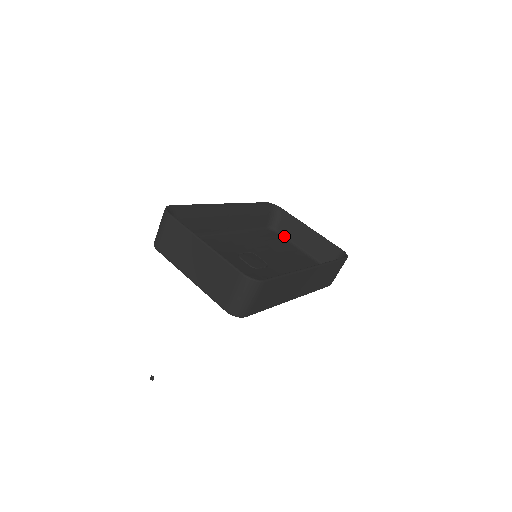
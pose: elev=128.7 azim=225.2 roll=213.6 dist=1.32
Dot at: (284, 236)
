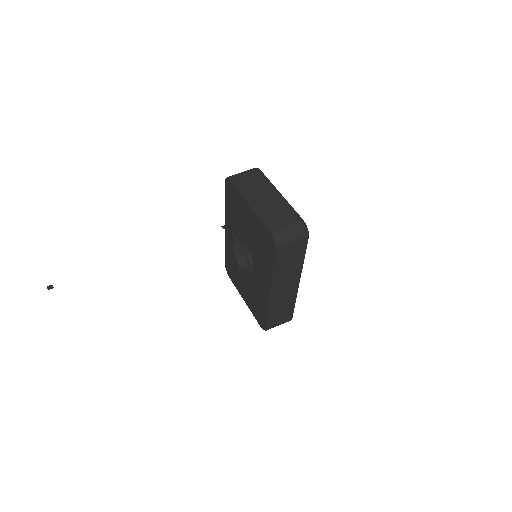
Dot at: occluded
